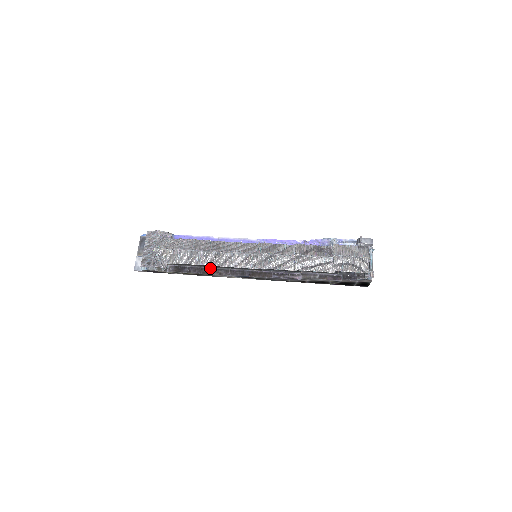
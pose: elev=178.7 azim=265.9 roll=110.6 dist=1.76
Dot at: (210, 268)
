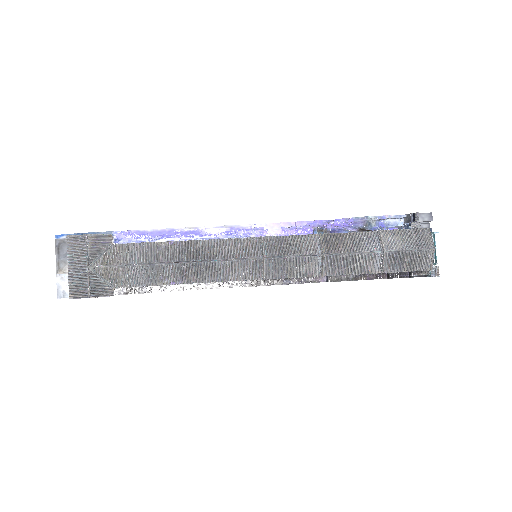
Dot at: occluded
